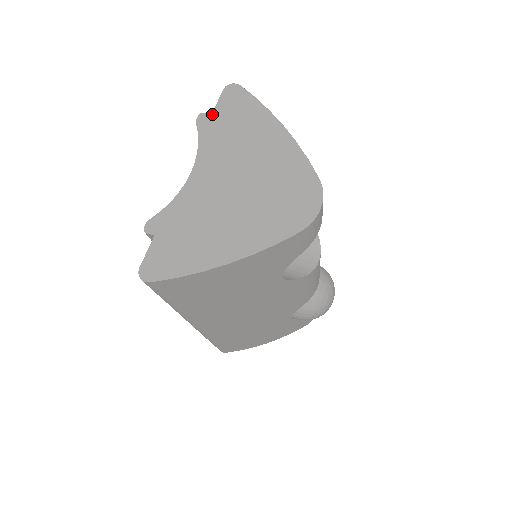
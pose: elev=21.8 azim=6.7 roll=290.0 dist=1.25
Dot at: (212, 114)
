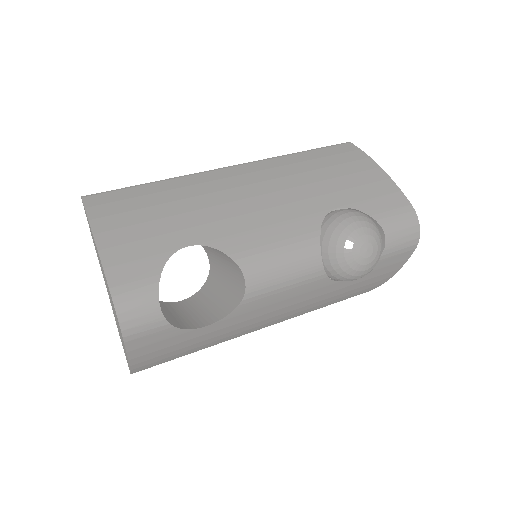
Dot at: occluded
